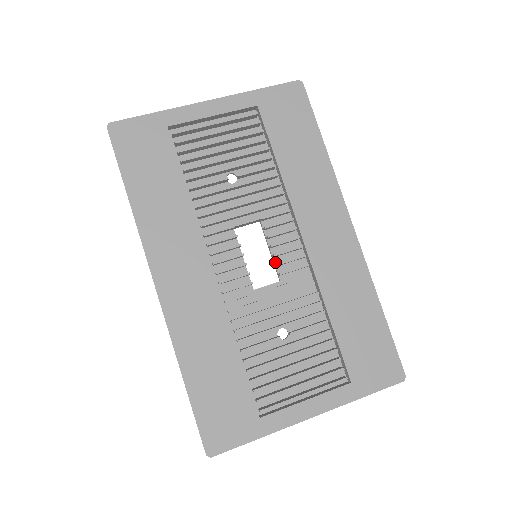
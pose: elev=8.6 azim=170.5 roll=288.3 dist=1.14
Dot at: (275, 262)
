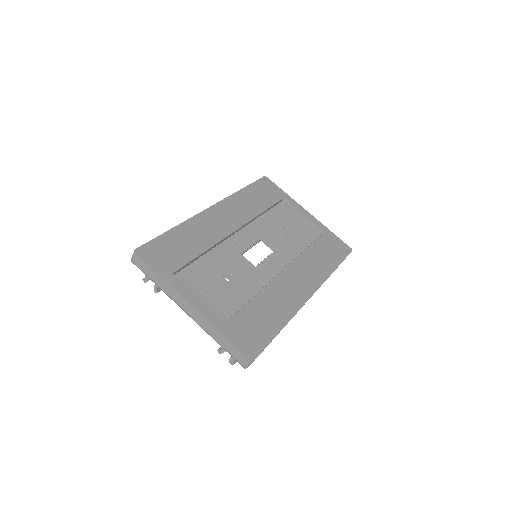
Dot at: (261, 264)
